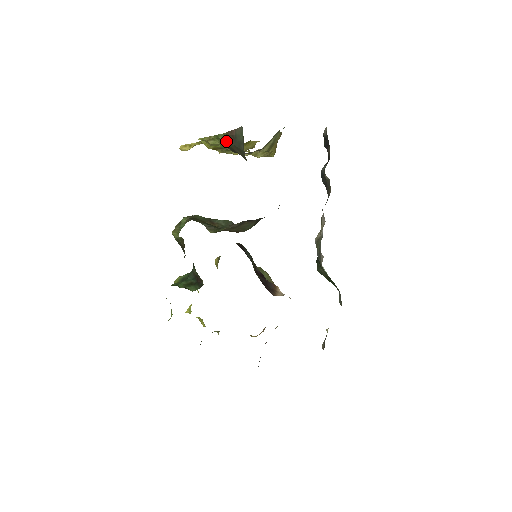
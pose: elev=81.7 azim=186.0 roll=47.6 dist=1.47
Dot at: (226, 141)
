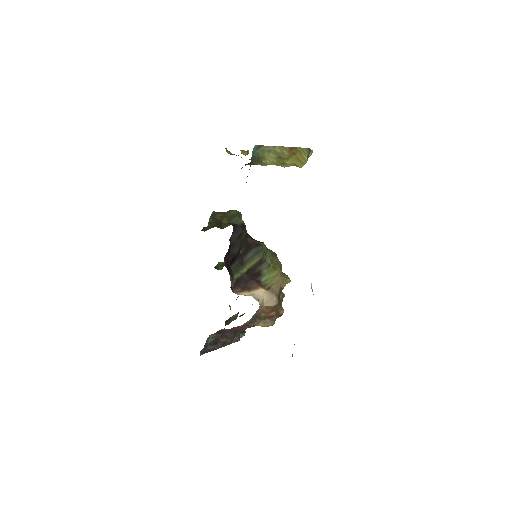
Dot at: occluded
